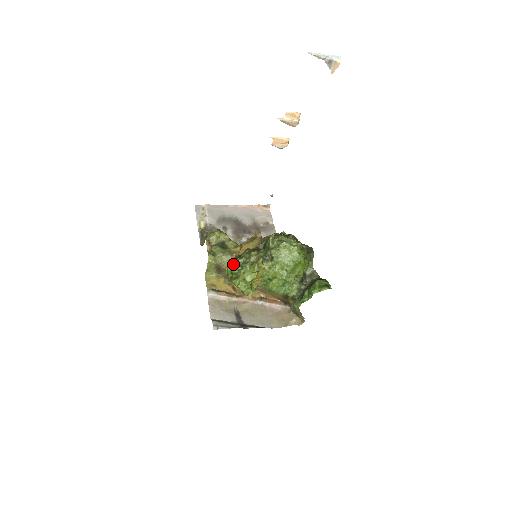
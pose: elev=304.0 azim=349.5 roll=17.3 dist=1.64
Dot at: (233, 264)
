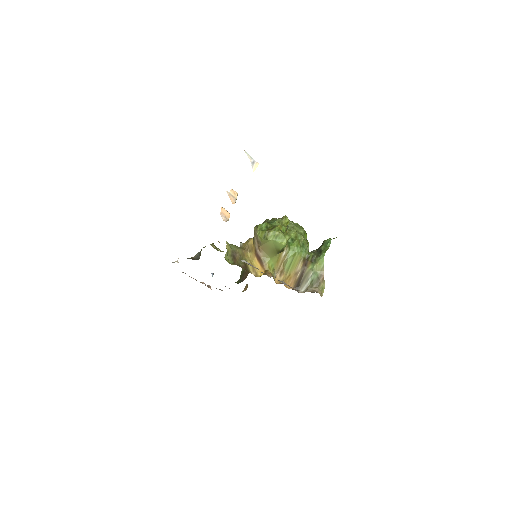
Dot at: occluded
